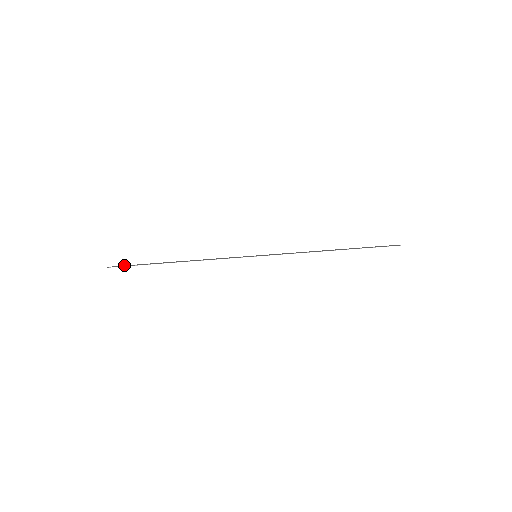
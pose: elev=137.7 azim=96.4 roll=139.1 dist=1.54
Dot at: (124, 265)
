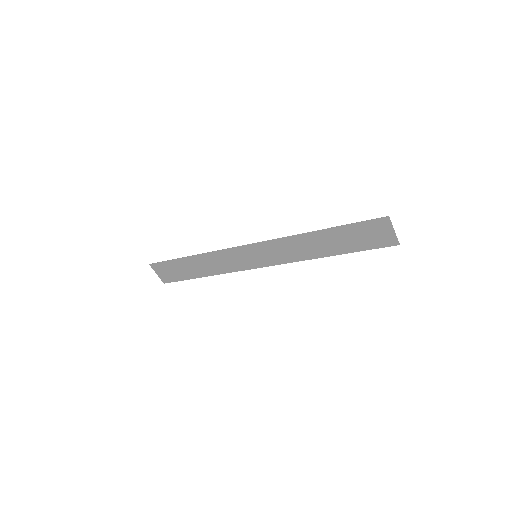
Dot at: (169, 280)
